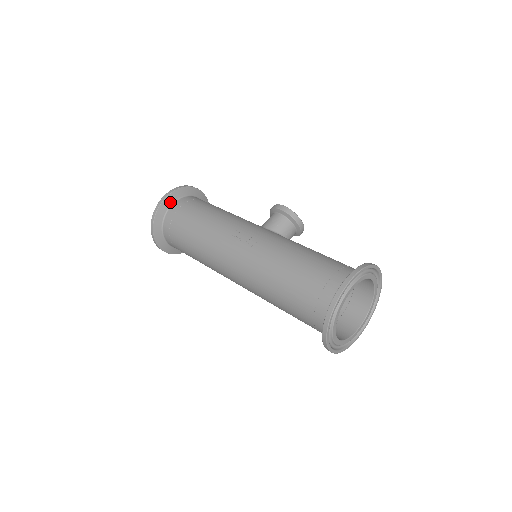
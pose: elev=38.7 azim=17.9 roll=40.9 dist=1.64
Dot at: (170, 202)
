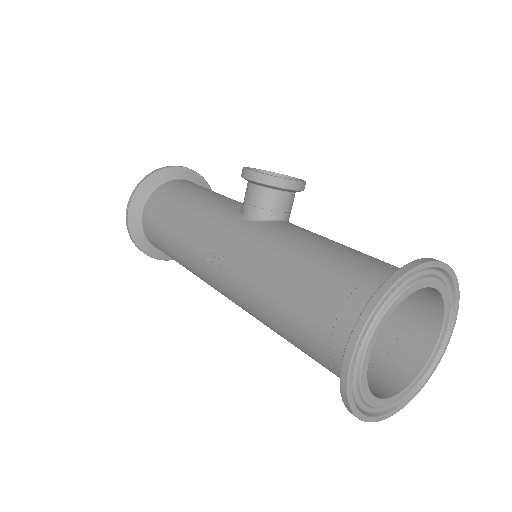
Dot at: (137, 214)
